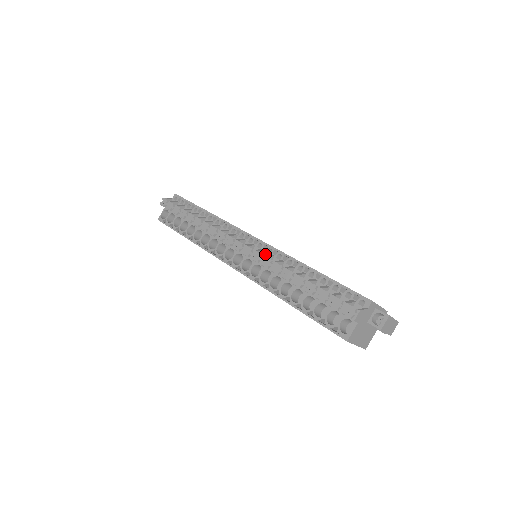
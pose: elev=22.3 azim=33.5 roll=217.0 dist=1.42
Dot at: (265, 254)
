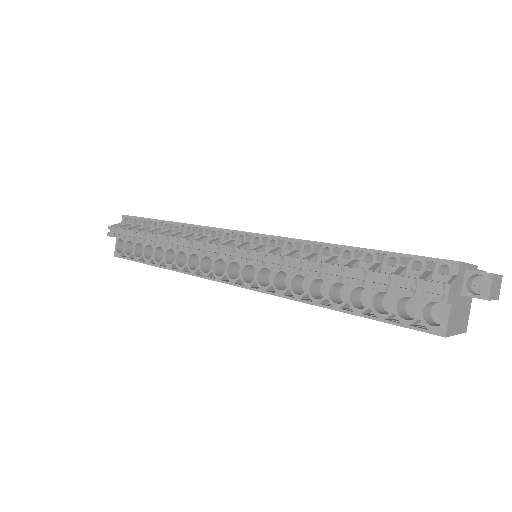
Dot at: (268, 250)
